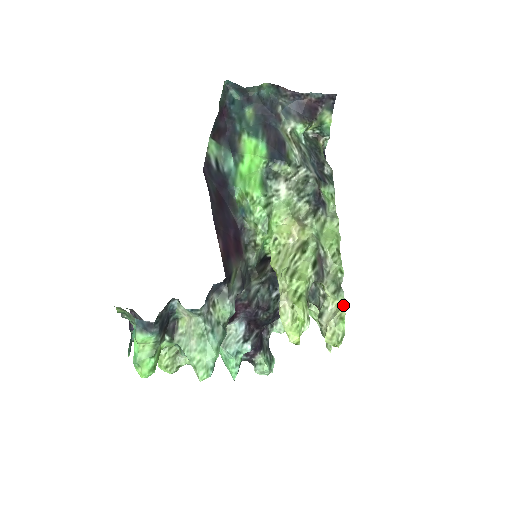
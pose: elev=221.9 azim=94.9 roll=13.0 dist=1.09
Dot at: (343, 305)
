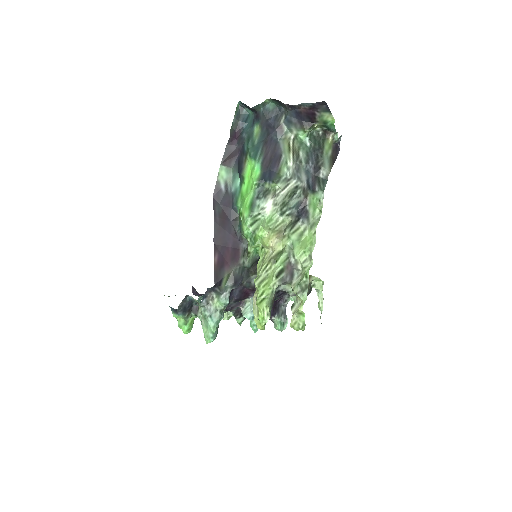
Dot at: (303, 304)
